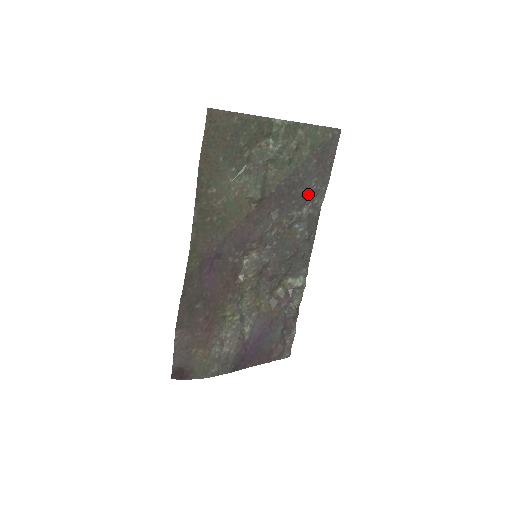
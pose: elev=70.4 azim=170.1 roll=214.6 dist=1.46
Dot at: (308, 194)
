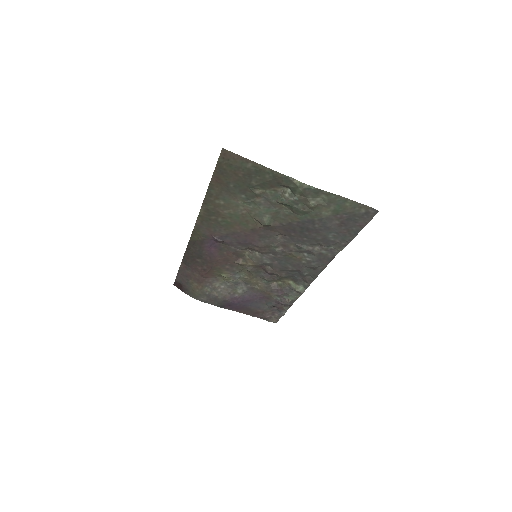
Dot at: (323, 240)
